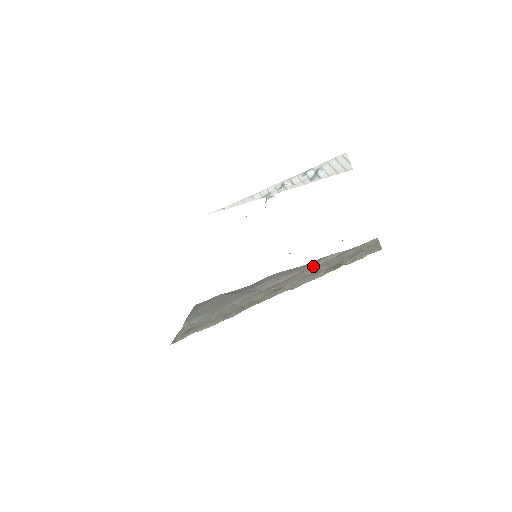
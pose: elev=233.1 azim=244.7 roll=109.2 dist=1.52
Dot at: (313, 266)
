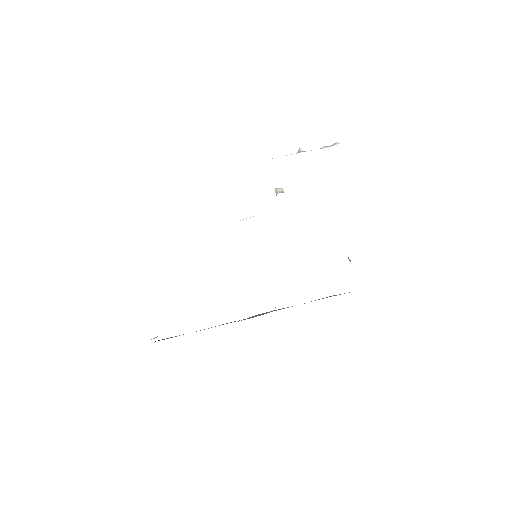
Dot at: occluded
